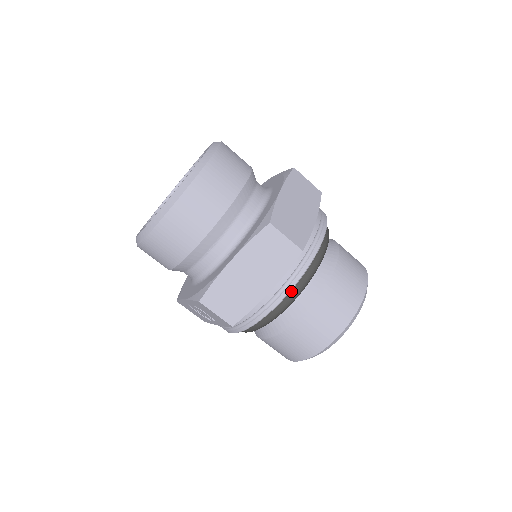
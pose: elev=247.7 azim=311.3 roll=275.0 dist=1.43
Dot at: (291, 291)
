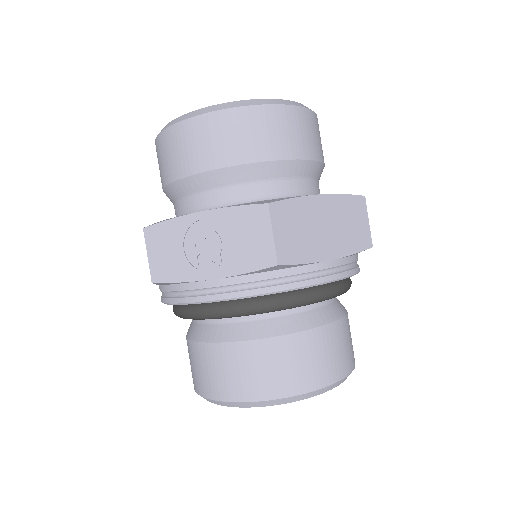
Dot at: (334, 284)
